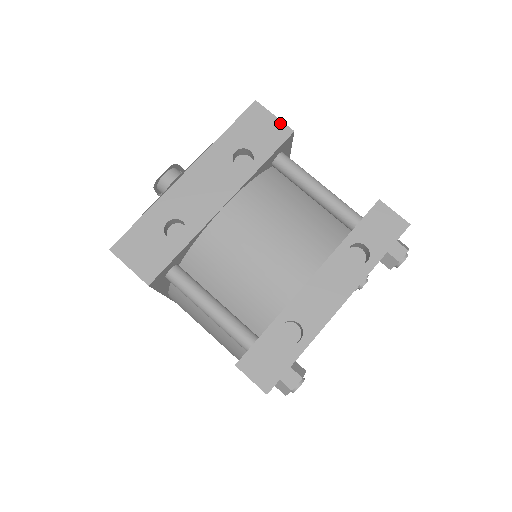
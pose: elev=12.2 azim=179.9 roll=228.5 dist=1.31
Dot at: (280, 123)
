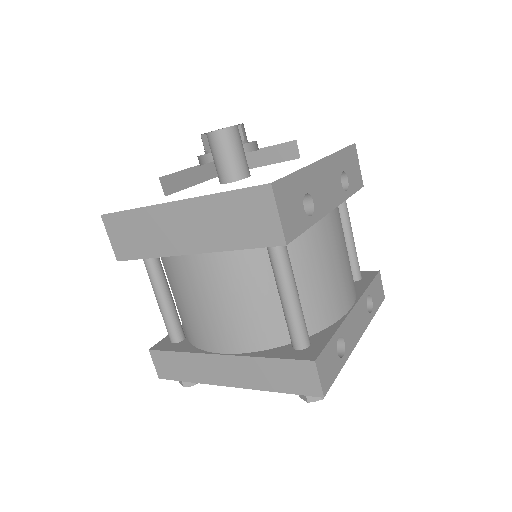
Dot at: (360, 173)
